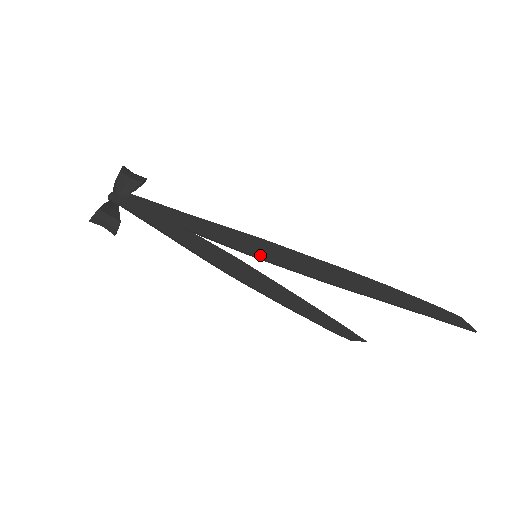
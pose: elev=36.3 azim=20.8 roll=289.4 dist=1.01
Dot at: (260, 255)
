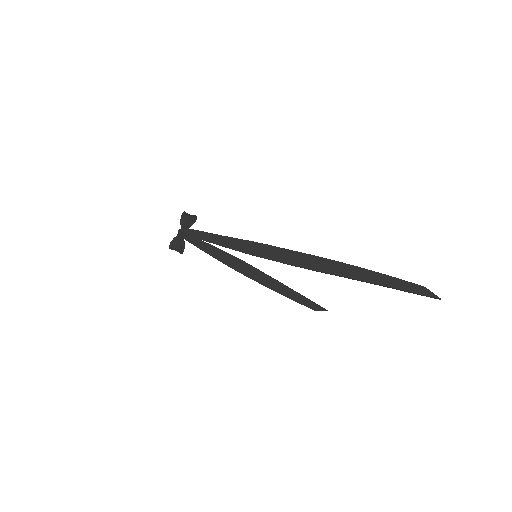
Dot at: (259, 255)
